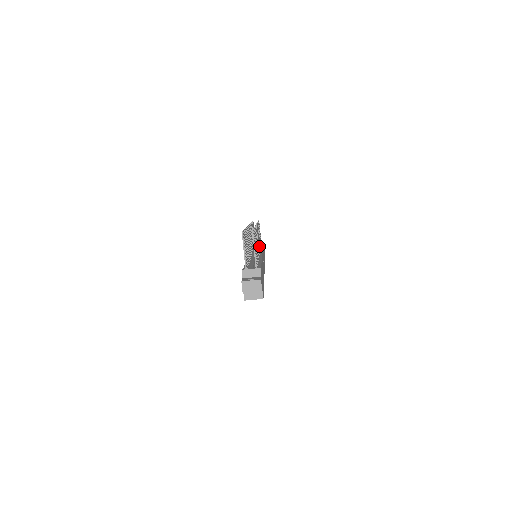
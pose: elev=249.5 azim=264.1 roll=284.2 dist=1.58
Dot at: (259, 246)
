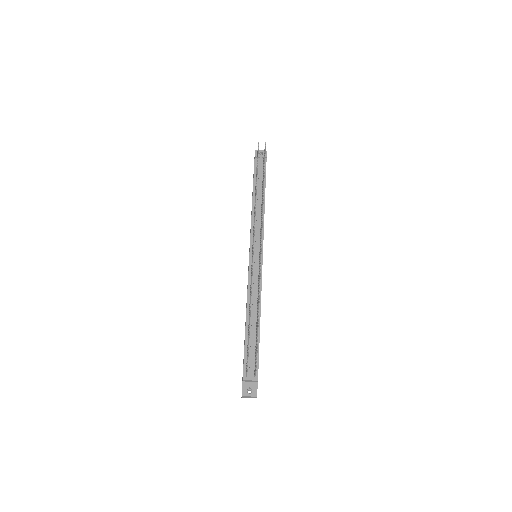
Dot at: occluded
